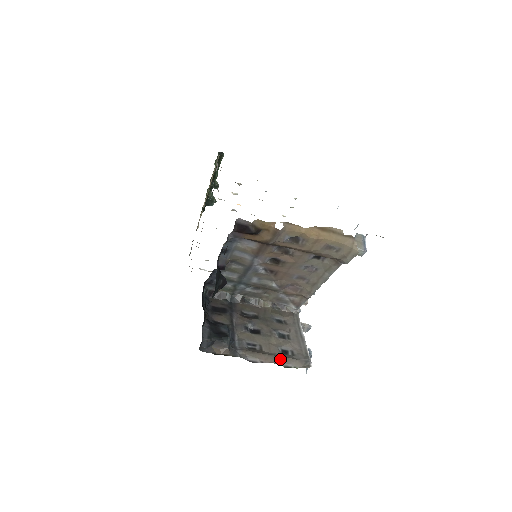
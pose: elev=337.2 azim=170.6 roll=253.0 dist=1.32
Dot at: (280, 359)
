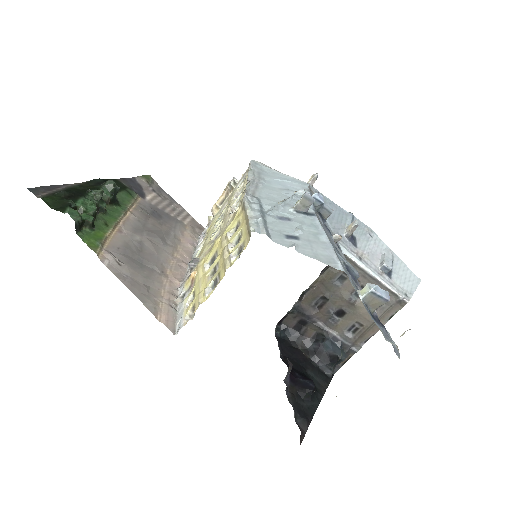
Dot at: (381, 321)
